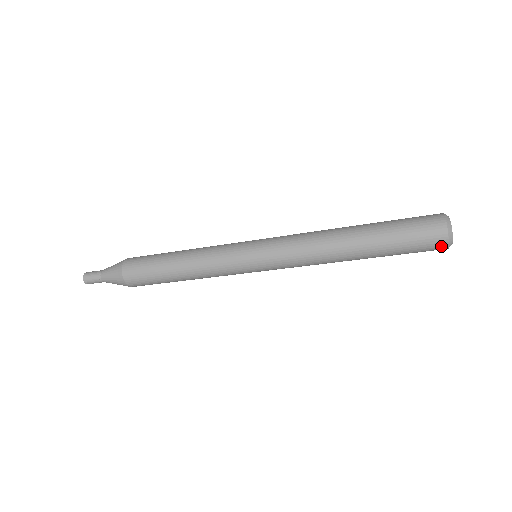
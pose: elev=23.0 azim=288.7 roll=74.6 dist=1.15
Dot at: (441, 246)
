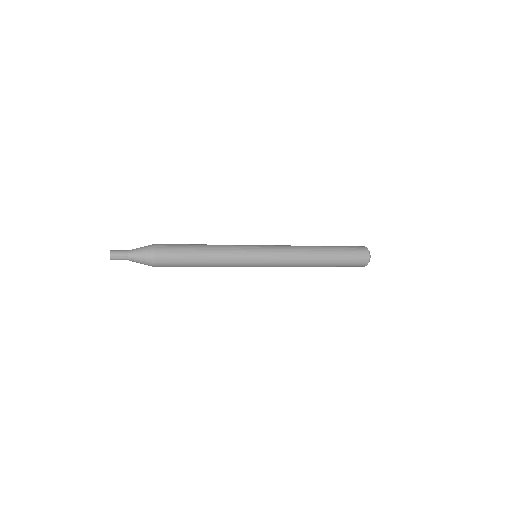
Dot at: (362, 266)
